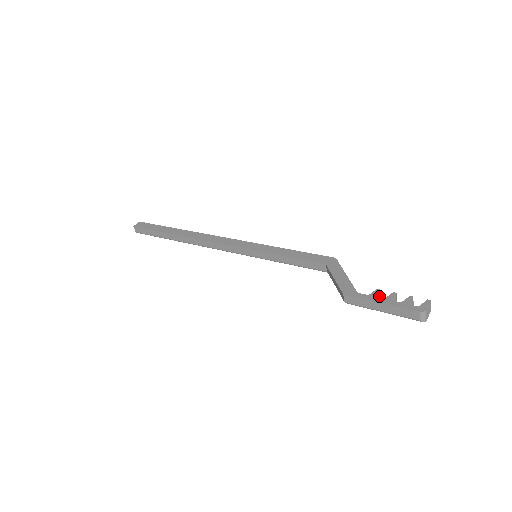
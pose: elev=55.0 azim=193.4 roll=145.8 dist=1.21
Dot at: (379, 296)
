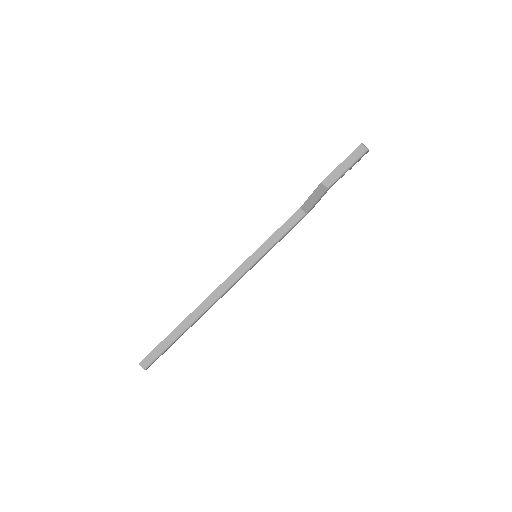
Dot at: (338, 167)
